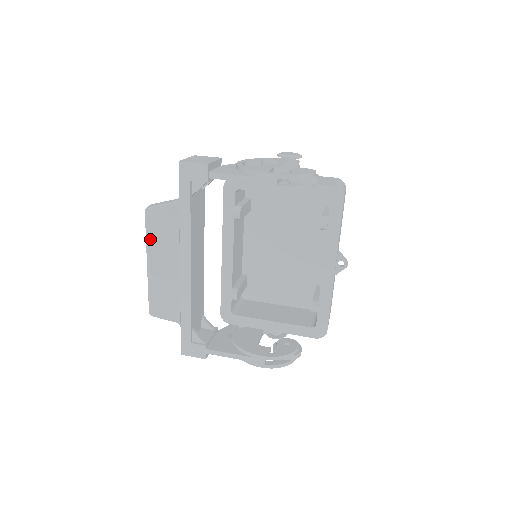
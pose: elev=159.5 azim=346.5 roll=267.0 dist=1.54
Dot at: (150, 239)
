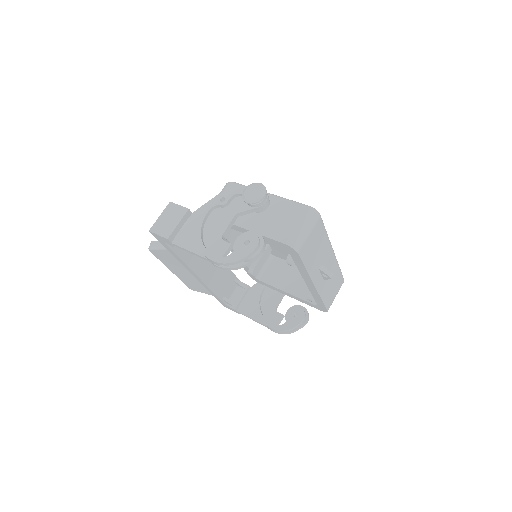
Dot at: (162, 262)
